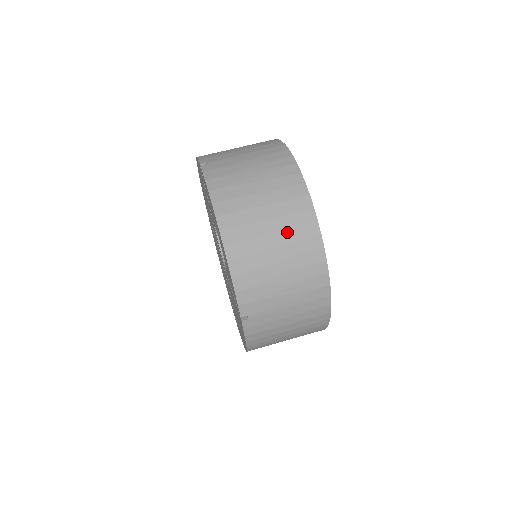
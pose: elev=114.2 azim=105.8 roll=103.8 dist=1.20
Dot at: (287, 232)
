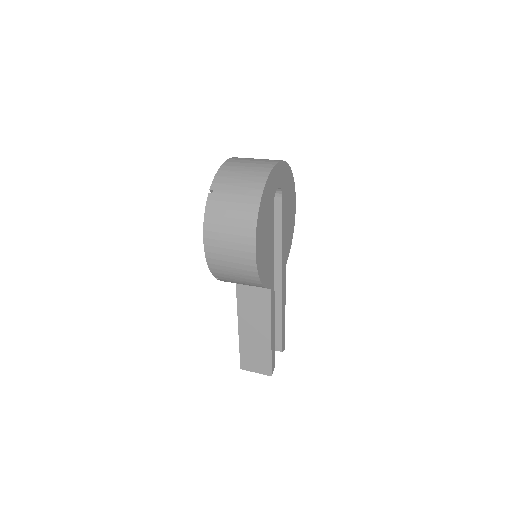
Dot at: (257, 164)
